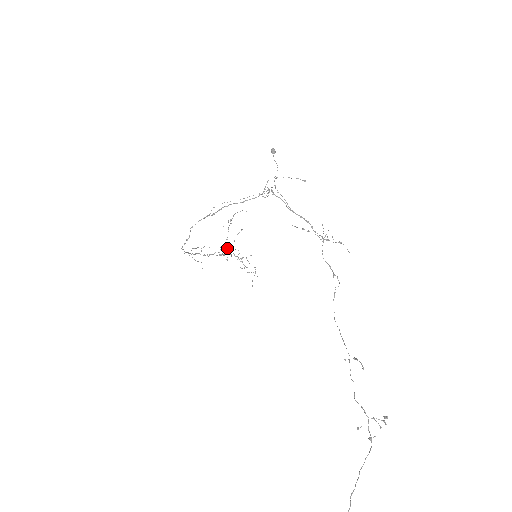
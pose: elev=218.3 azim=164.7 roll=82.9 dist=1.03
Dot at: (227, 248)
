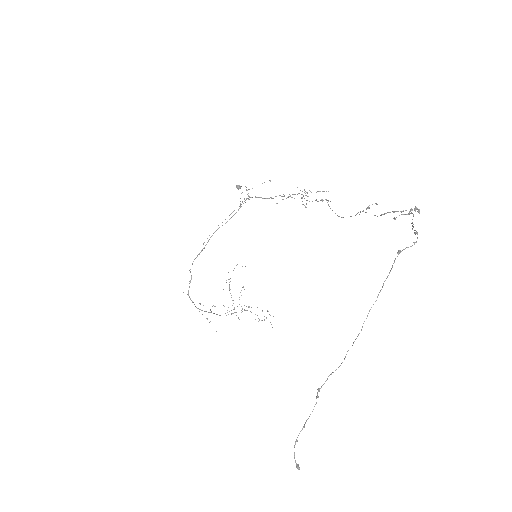
Dot at: occluded
